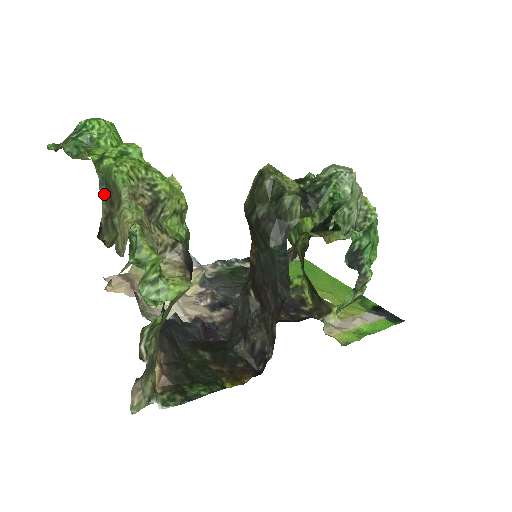
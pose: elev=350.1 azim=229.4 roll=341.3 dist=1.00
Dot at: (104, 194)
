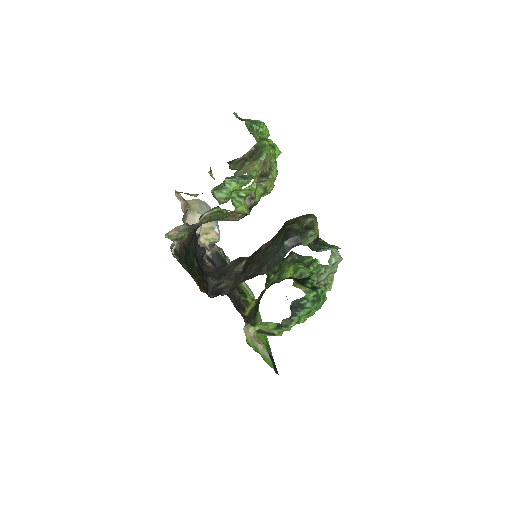
Dot at: (251, 151)
